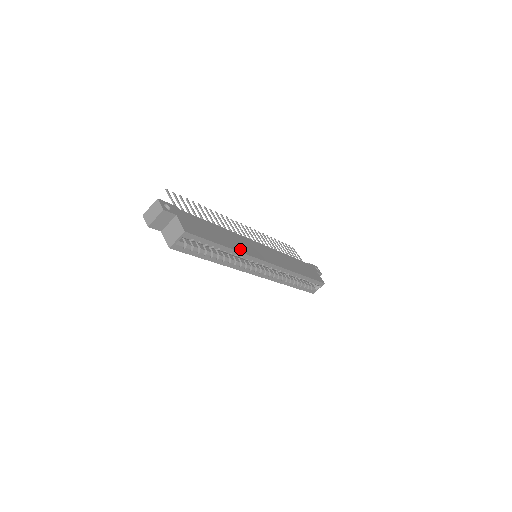
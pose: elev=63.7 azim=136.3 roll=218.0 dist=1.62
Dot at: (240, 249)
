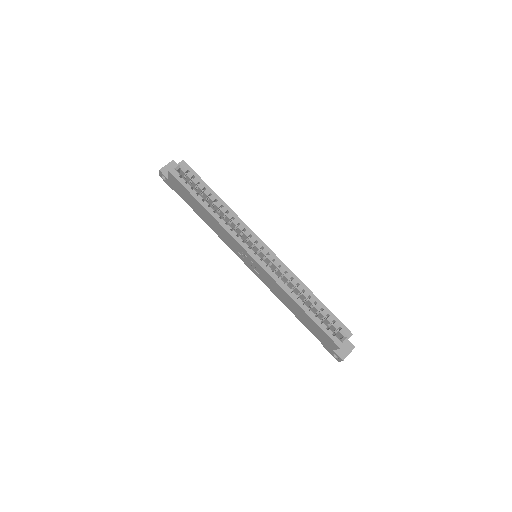
Dot at: (233, 213)
